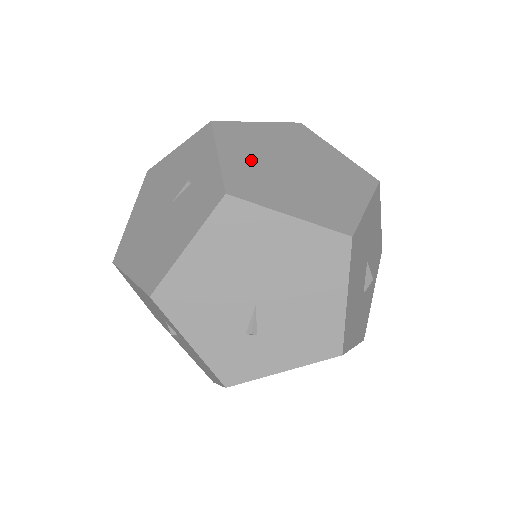
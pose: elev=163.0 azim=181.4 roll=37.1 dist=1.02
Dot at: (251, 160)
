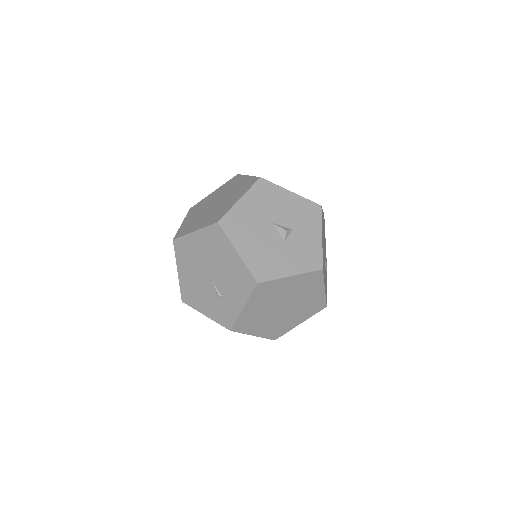
Dot at: (195, 216)
